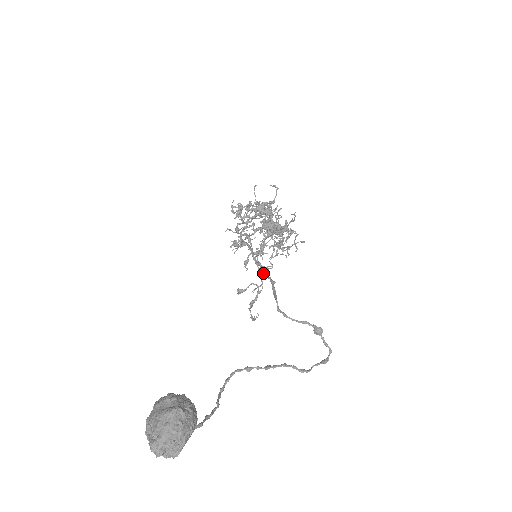
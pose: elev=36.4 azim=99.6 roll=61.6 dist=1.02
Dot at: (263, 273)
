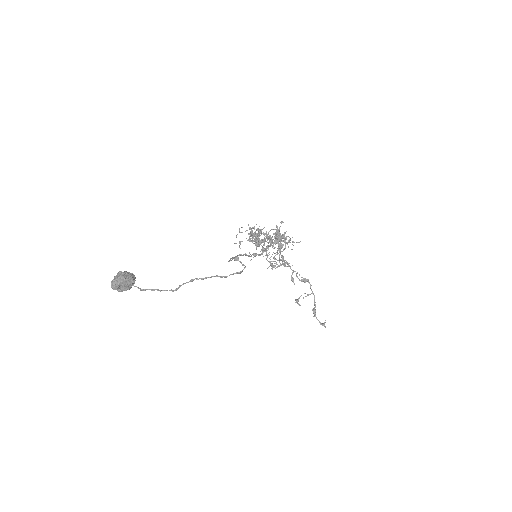
Dot at: occluded
